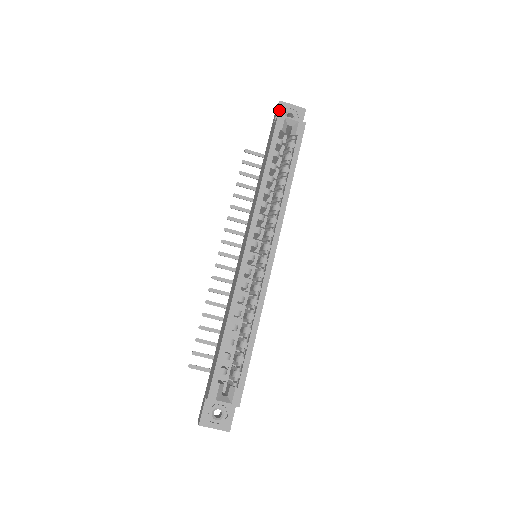
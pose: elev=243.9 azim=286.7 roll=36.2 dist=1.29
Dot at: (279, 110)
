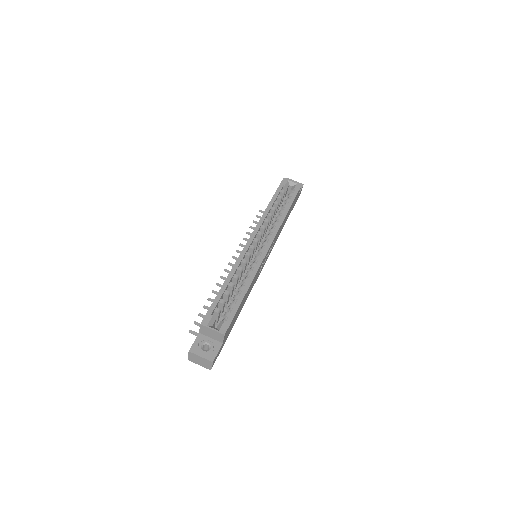
Dot at: occluded
